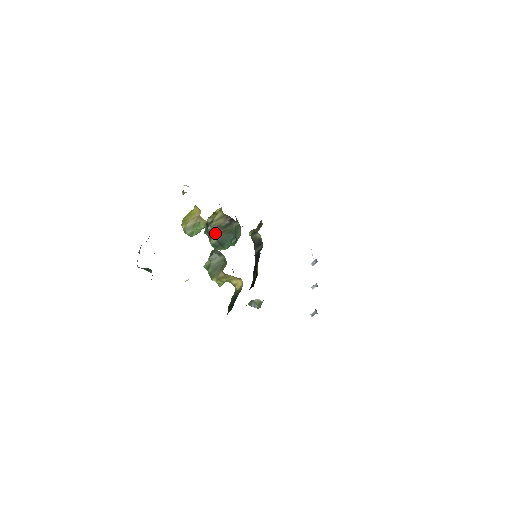
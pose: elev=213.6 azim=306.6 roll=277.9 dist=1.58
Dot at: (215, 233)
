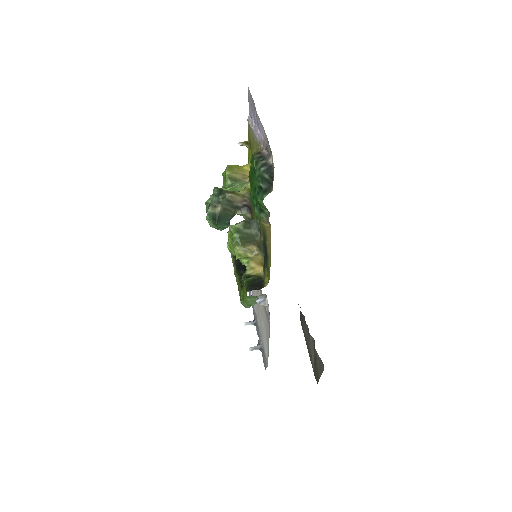
Dot at: (222, 205)
